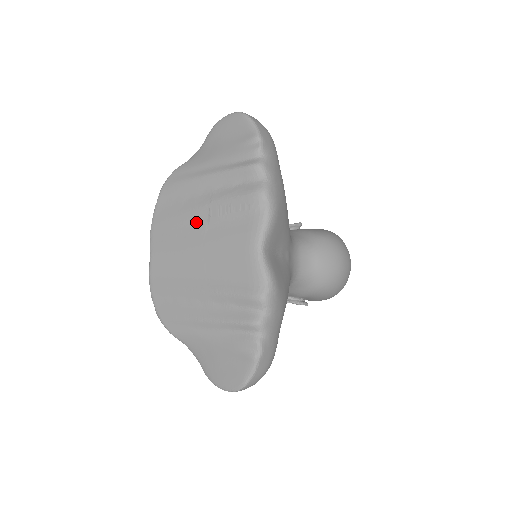
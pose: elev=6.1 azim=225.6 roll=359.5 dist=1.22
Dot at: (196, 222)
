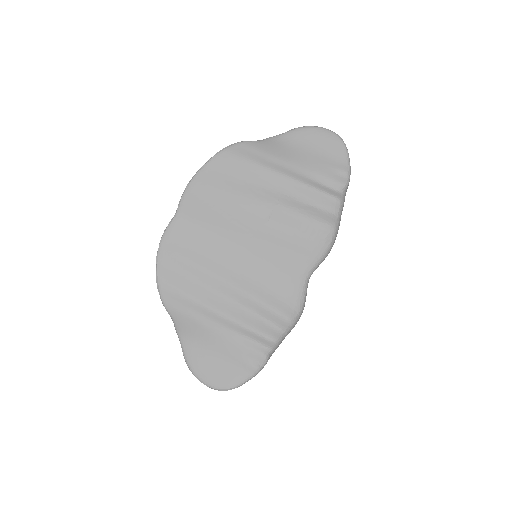
Dot at: (251, 213)
